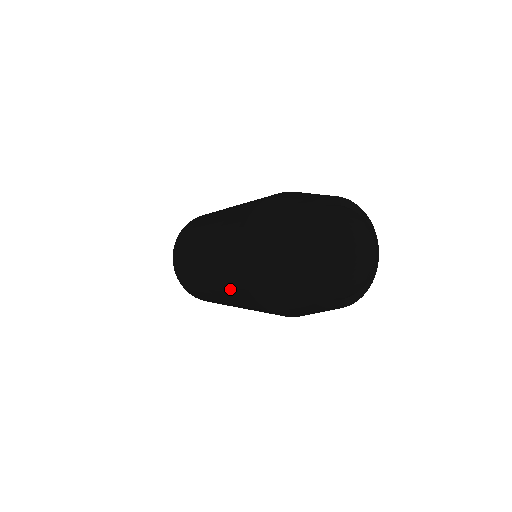
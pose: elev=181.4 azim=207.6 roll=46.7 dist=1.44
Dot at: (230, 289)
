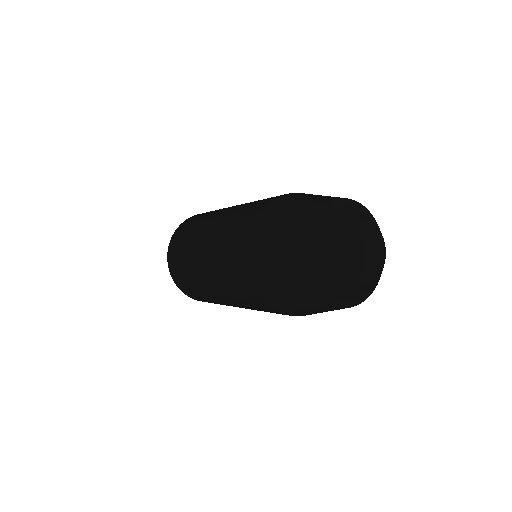
Dot at: occluded
